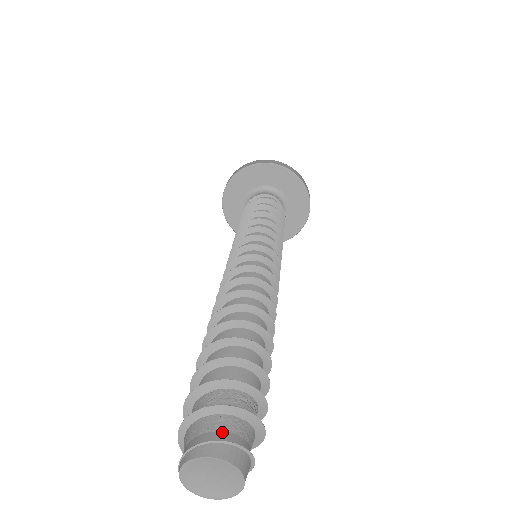
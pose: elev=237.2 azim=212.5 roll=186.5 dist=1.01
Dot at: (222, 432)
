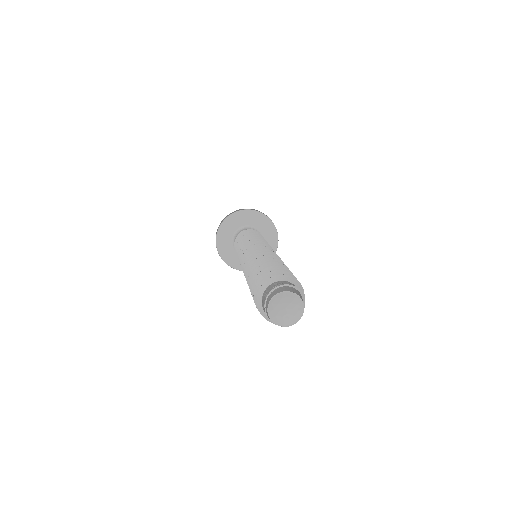
Dot at: (271, 291)
